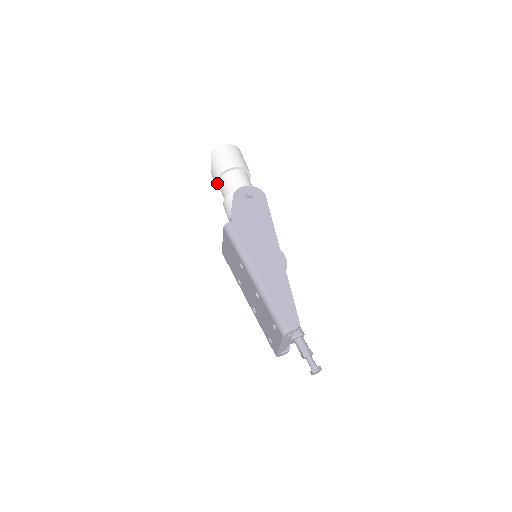
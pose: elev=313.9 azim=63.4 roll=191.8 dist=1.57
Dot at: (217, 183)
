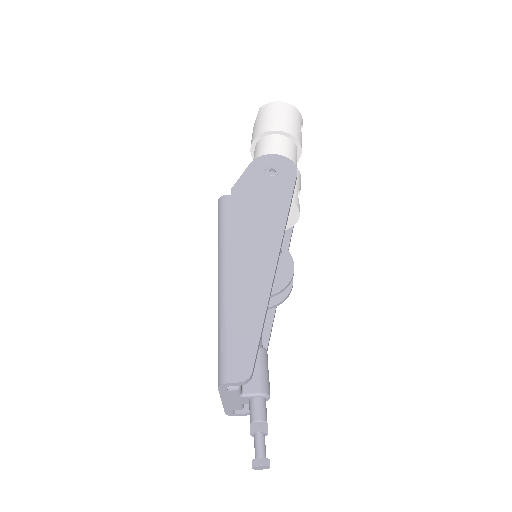
Dot at: (253, 150)
